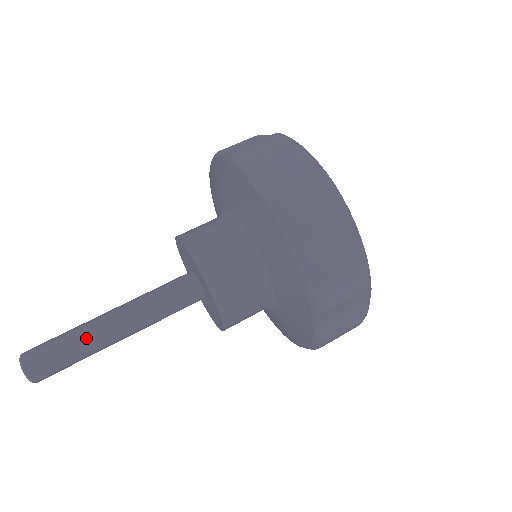
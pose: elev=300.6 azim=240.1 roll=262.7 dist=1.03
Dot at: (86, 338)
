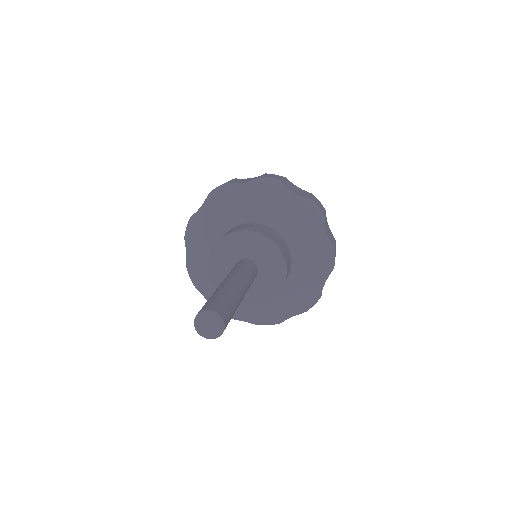
Dot at: (218, 290)
